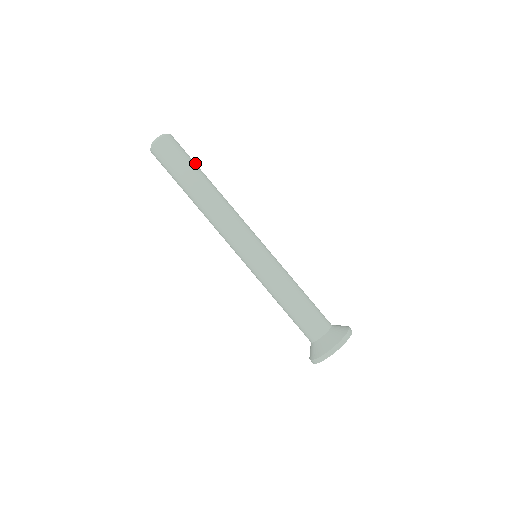
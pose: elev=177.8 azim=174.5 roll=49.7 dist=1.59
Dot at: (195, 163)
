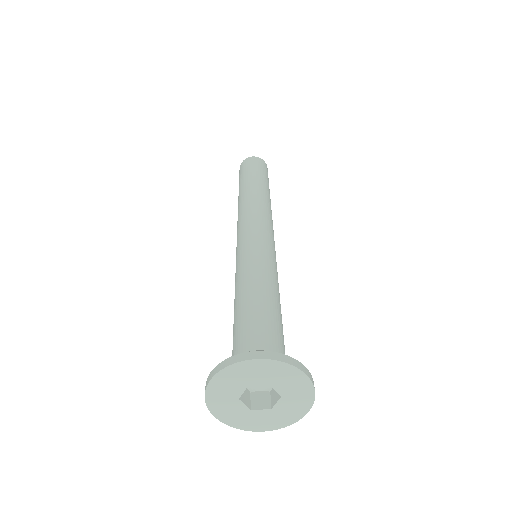
Dot at: occluded
